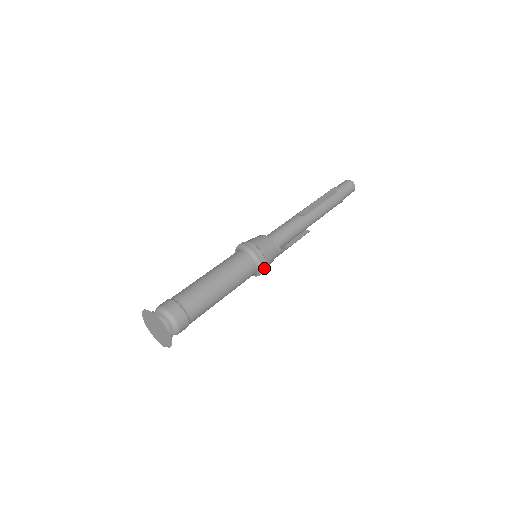
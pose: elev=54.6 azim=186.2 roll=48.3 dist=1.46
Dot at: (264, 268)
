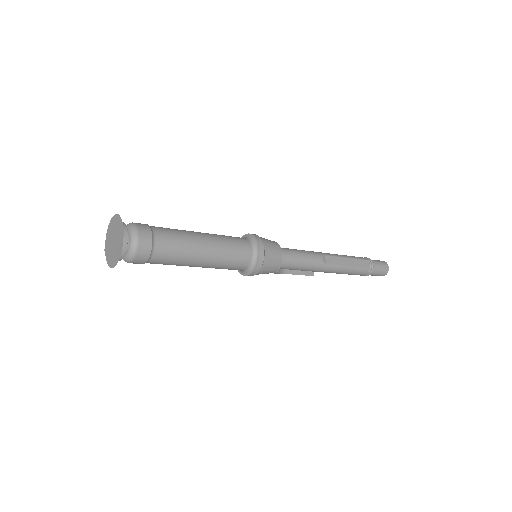
Dot at: (249, 275)
